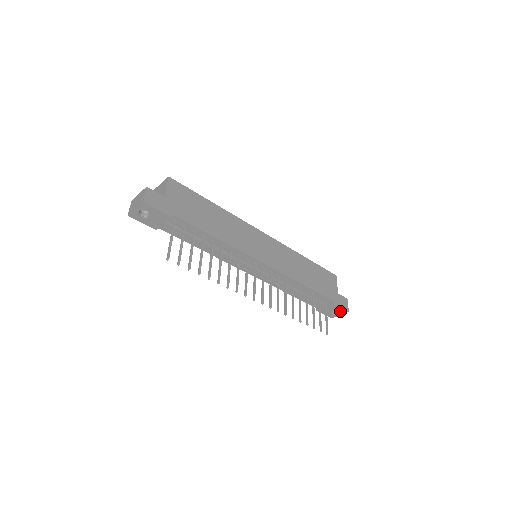
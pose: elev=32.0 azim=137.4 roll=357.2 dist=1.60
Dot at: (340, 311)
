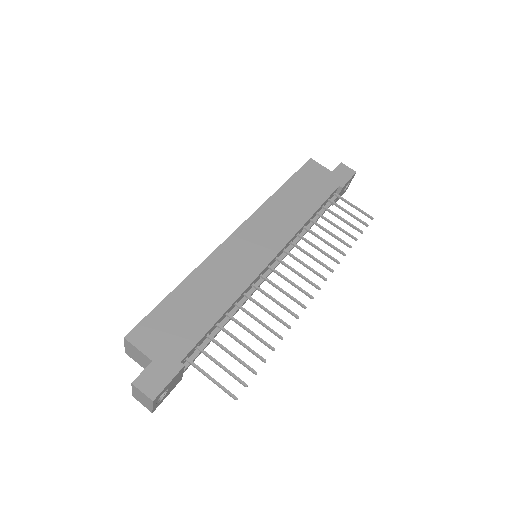
Dot at: (350, 181)
